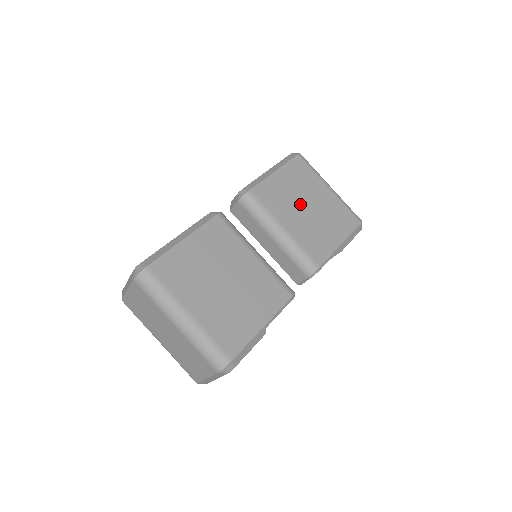
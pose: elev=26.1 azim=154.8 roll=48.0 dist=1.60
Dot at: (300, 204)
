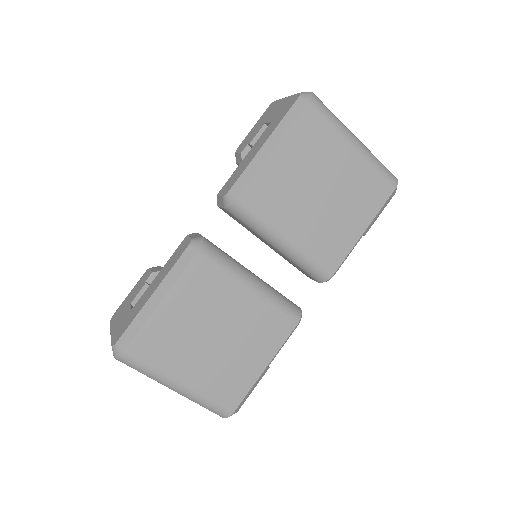
Dot at: (310, 192)
